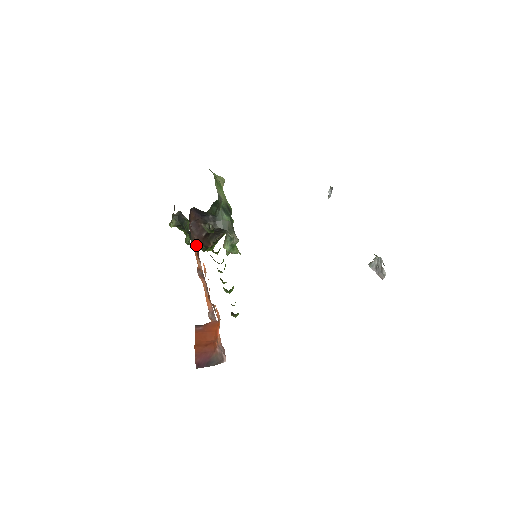
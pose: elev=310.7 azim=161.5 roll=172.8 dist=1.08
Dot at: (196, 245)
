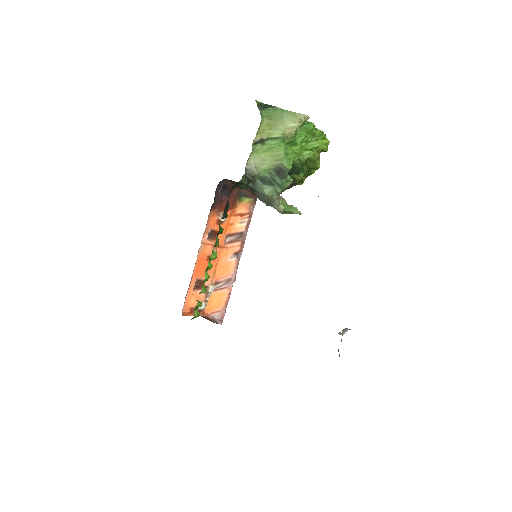
Dot at: (252, 198)
